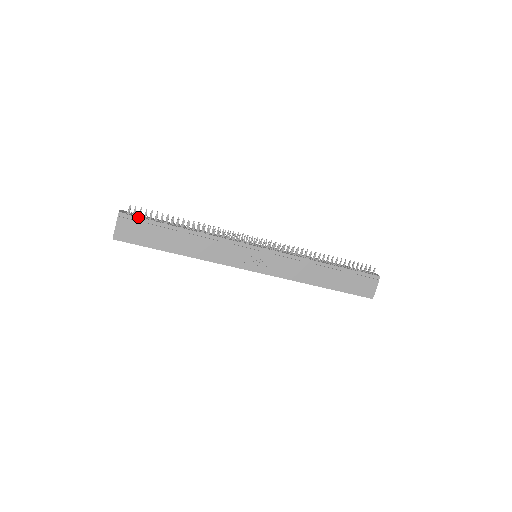
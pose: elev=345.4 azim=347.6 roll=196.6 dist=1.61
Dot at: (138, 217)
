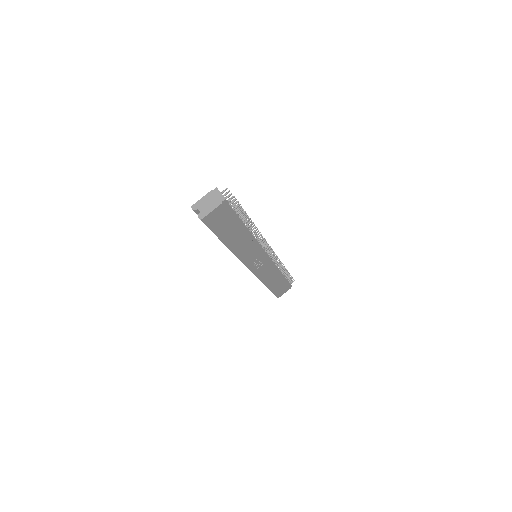
Dot at: (232, 208)
